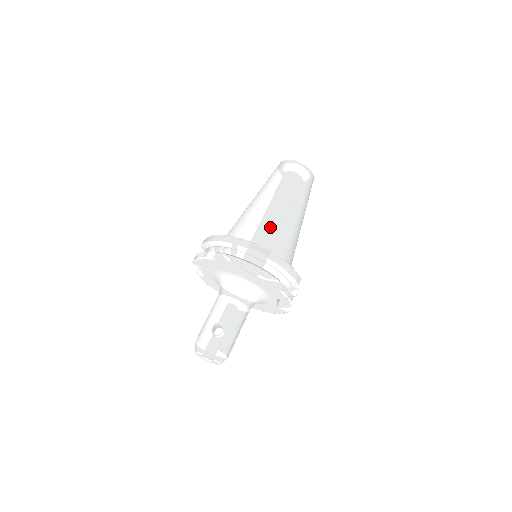
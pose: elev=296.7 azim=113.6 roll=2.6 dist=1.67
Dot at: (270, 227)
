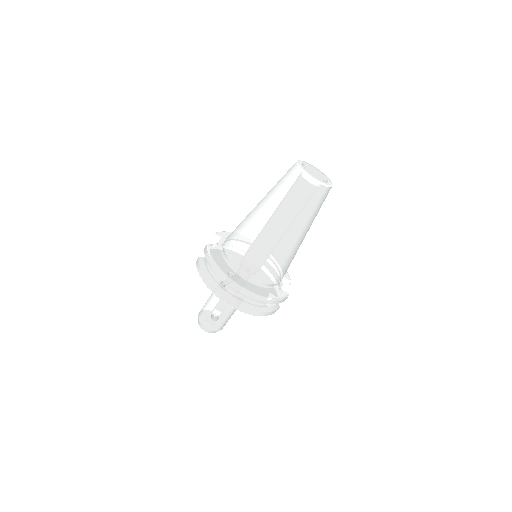
Dot at: (266, 260)
